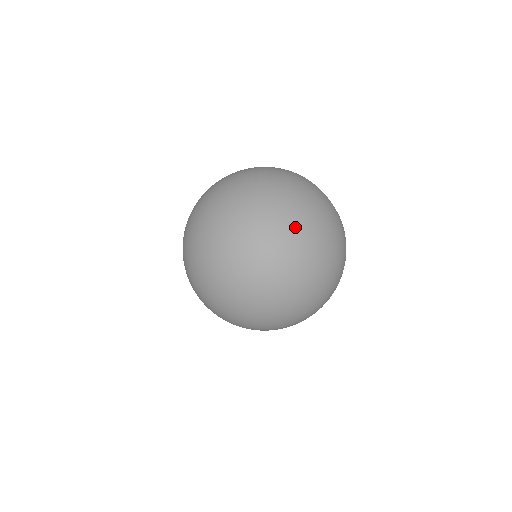
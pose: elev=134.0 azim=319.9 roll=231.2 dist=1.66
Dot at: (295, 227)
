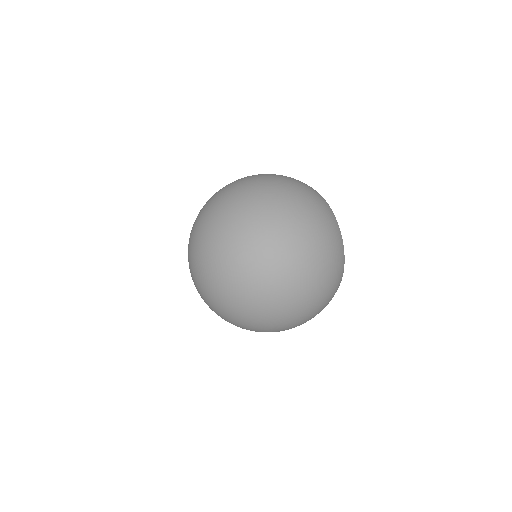
Dot at: (279, 214)
